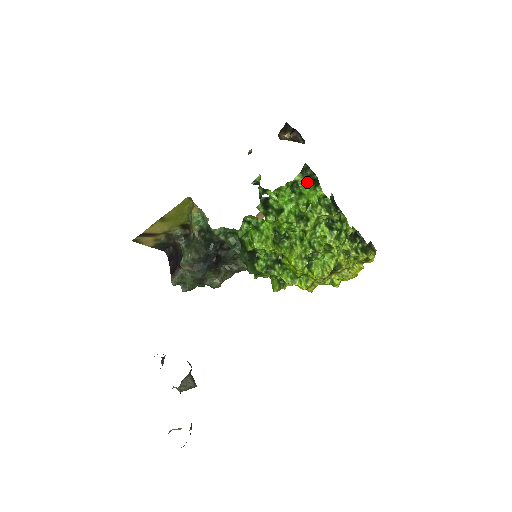
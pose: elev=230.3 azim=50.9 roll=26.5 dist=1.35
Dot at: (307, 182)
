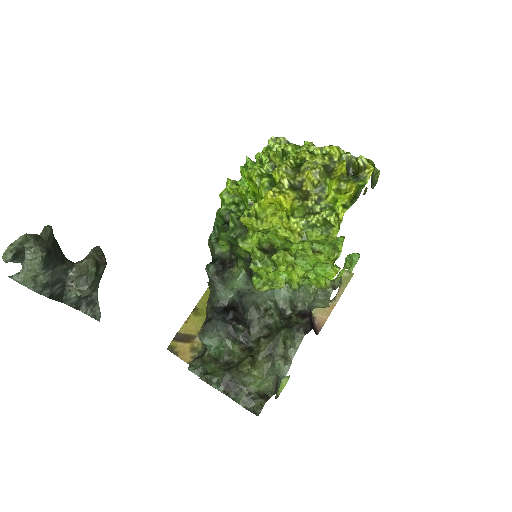
Dot at: occluded
